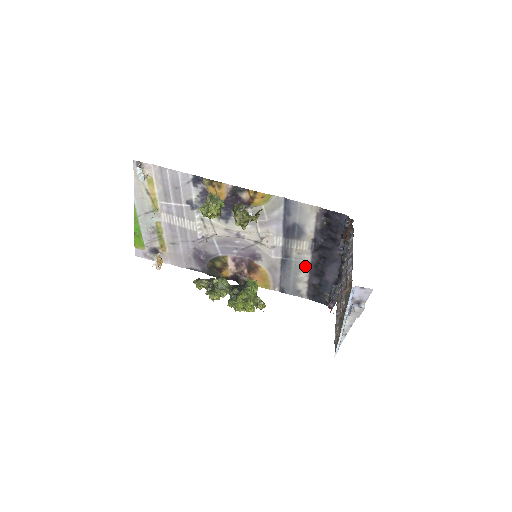
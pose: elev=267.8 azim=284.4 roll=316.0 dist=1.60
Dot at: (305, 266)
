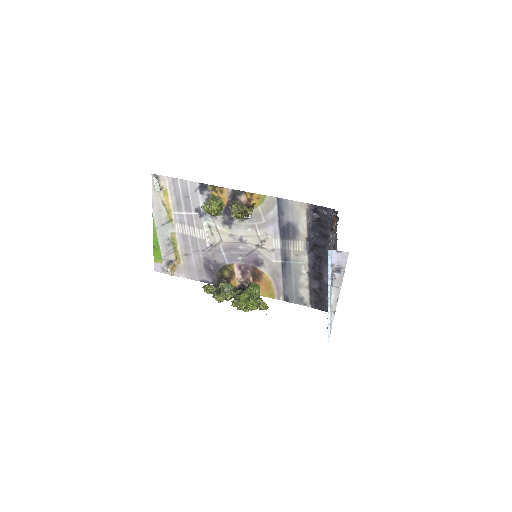
Dot at: (304, 269)
